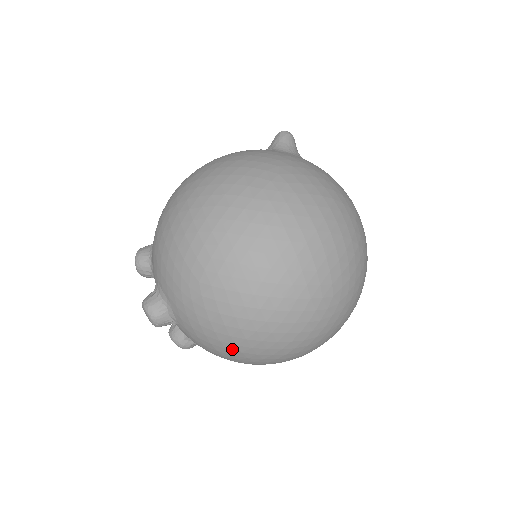
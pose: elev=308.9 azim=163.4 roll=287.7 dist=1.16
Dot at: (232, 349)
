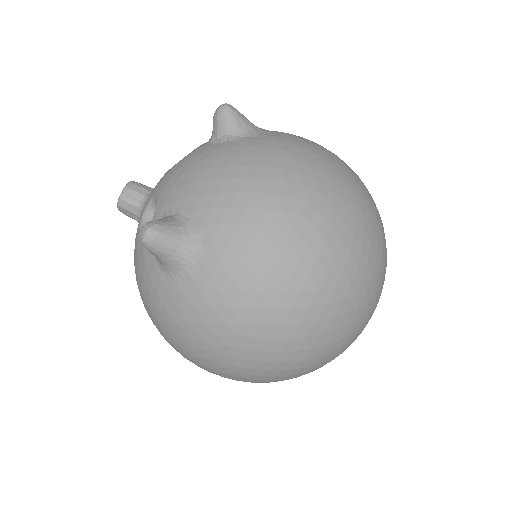
Dot at: occluded
